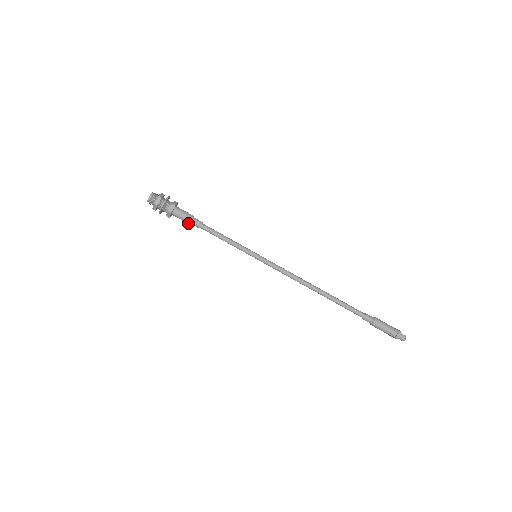
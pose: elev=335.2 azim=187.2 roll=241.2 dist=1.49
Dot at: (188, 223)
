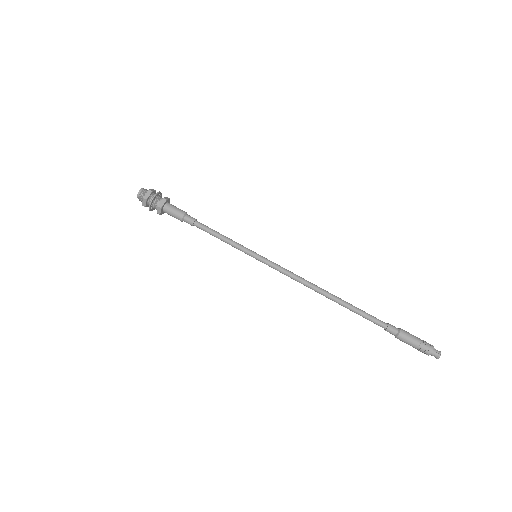
Dot at: (180, 220)
